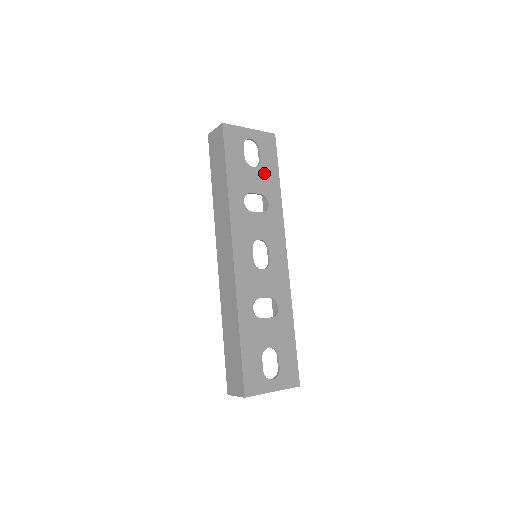
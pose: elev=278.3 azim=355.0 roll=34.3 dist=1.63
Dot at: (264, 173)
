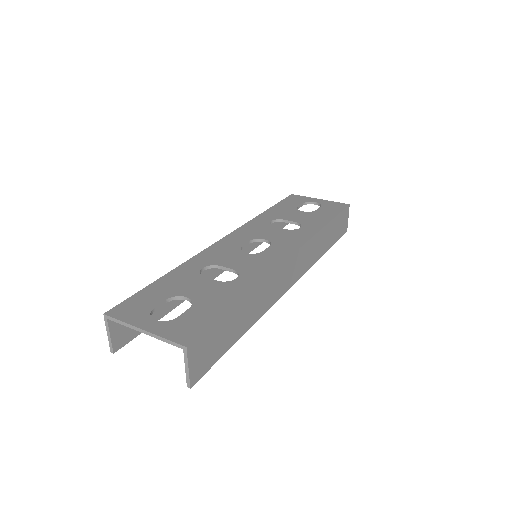
Dot at: (313, 216)
